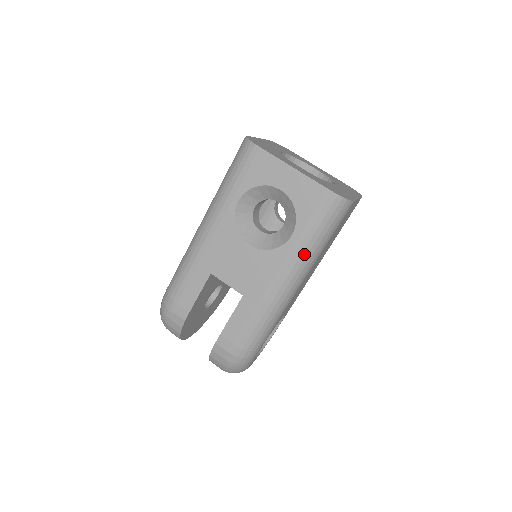
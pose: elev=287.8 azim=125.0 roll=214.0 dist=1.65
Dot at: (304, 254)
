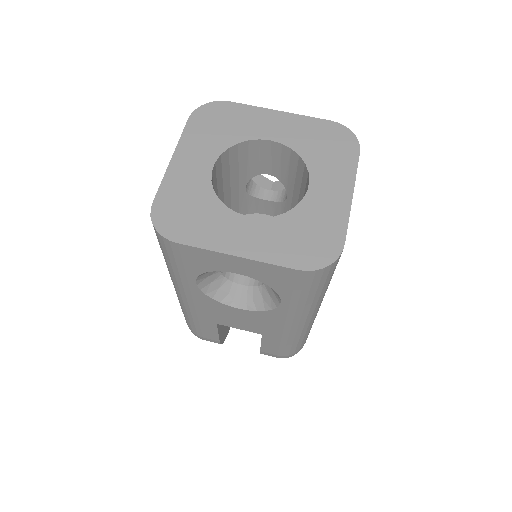
Dot at: (306, 309)
